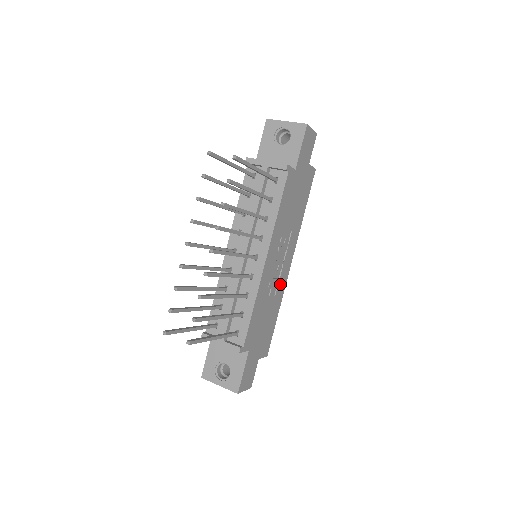
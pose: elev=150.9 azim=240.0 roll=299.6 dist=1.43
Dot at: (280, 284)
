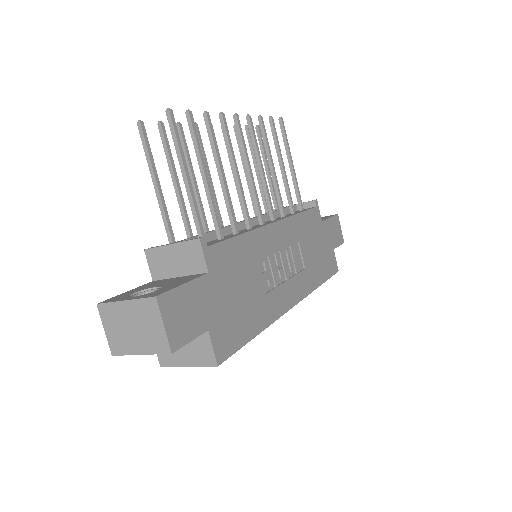
Dot at: (275, 297)
